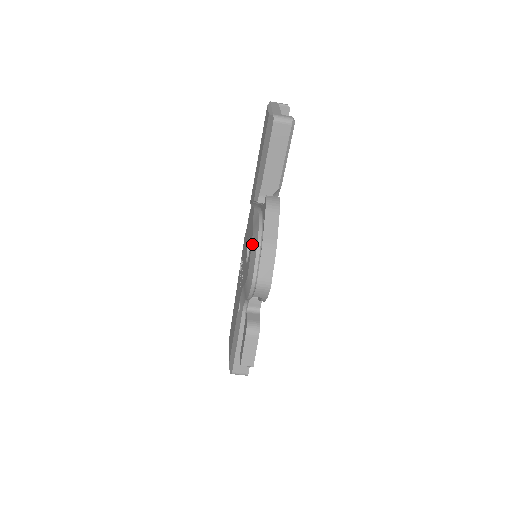
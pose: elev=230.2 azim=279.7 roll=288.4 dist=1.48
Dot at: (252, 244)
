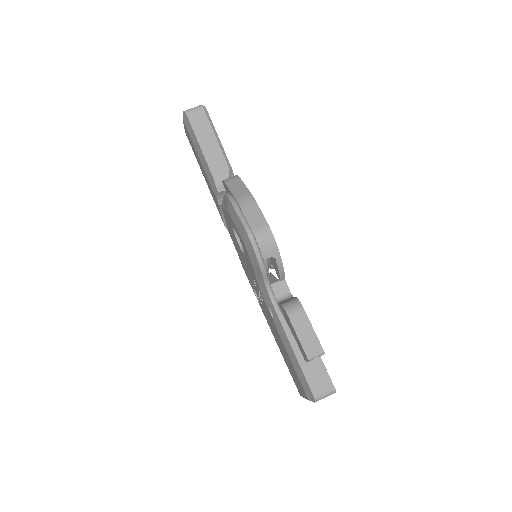
Dot at: (230, 215)
